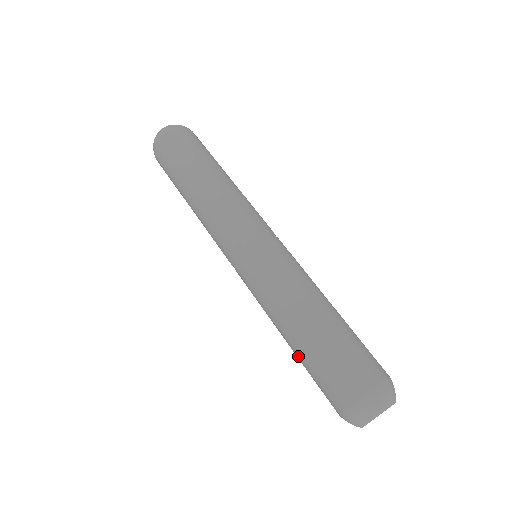
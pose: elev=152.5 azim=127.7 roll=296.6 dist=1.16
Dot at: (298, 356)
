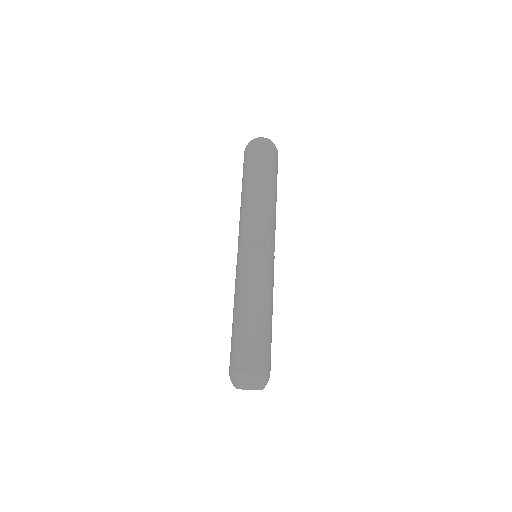
Dot at: occluded
